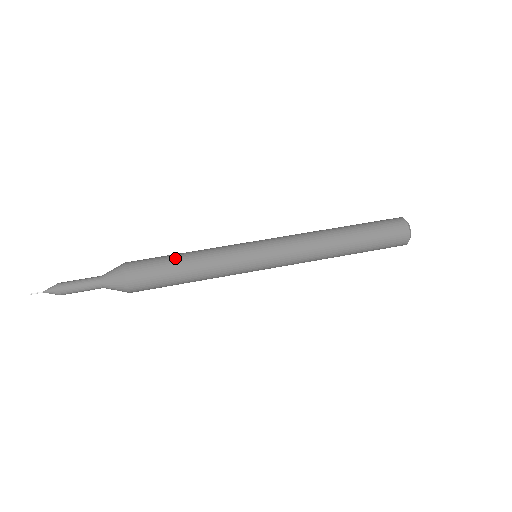
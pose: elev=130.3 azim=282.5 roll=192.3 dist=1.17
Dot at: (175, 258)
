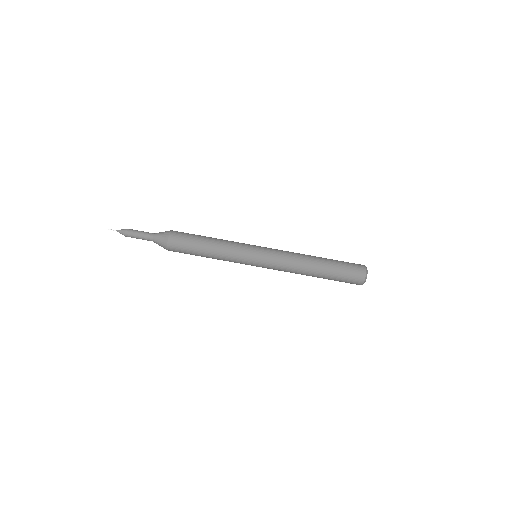
Dot at: (202, 242)
